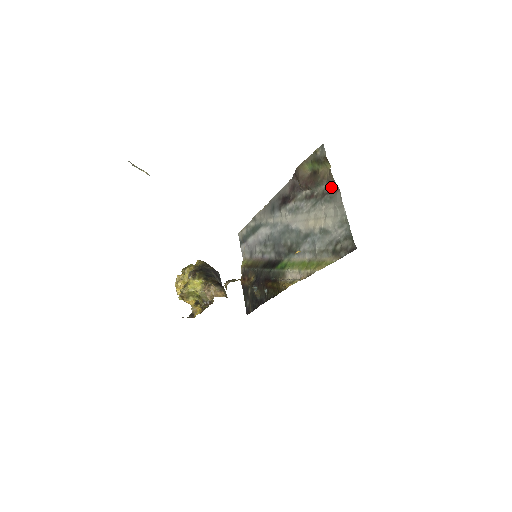
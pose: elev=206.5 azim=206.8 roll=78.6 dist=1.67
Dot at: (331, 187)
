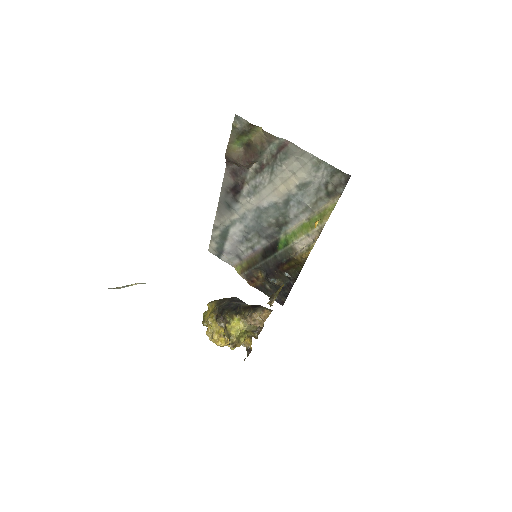
Dot at: (277, 145)
